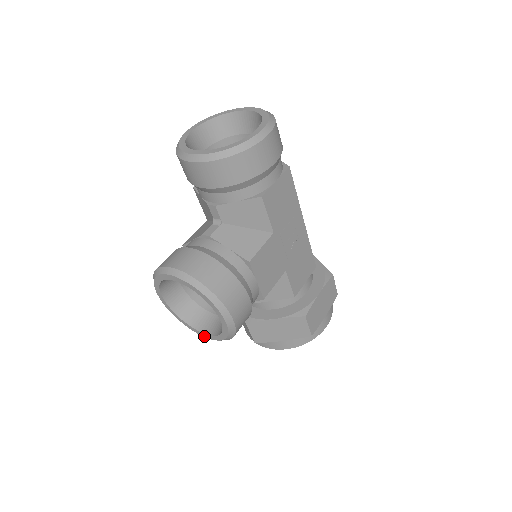
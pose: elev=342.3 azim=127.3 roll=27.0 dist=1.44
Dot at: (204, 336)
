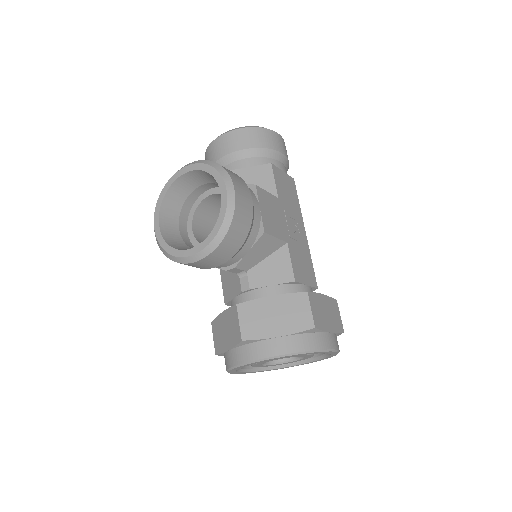
Dot at: (192, 254)
